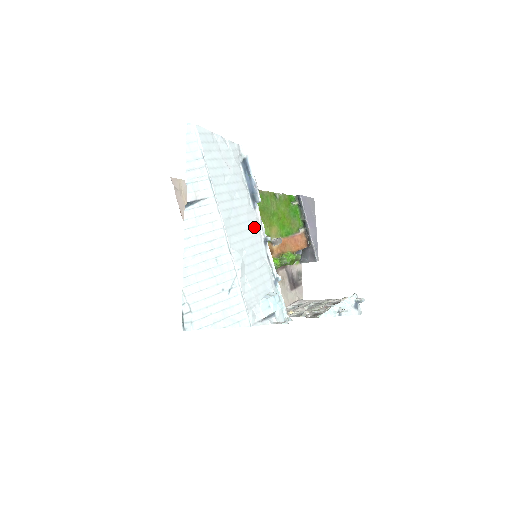
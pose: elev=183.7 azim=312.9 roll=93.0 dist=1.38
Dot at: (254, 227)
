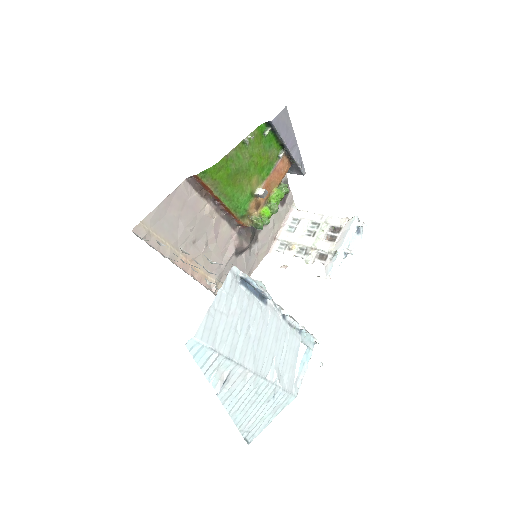
Dot at: (272, 321)
